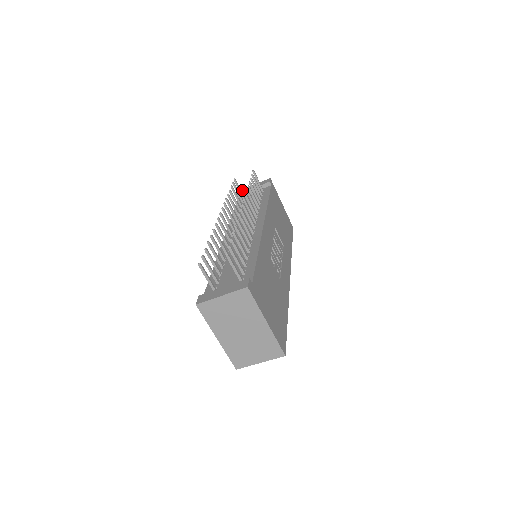
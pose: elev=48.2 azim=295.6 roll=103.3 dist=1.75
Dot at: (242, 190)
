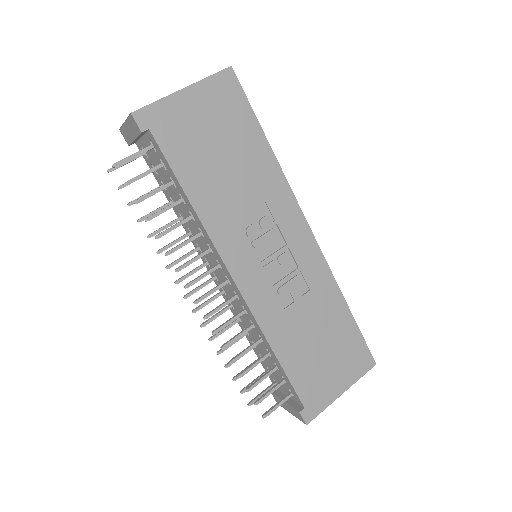
Dot at: (123, 133)
